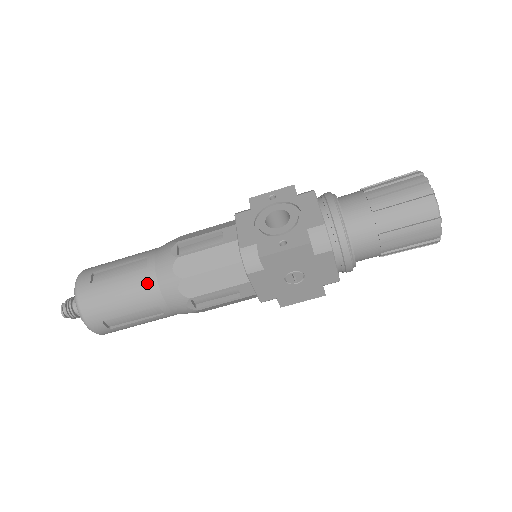
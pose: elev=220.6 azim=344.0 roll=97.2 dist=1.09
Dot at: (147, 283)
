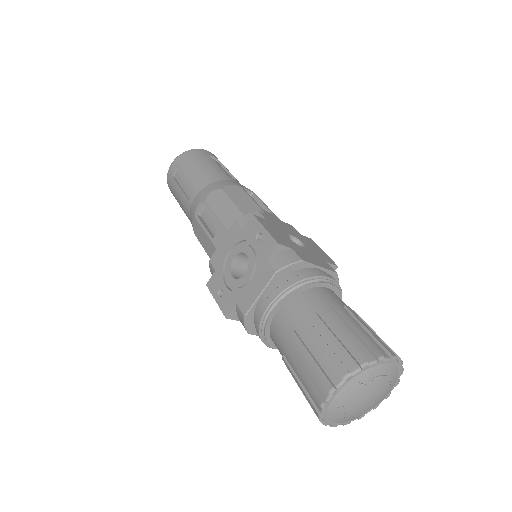
Dot at: (187, 212)
